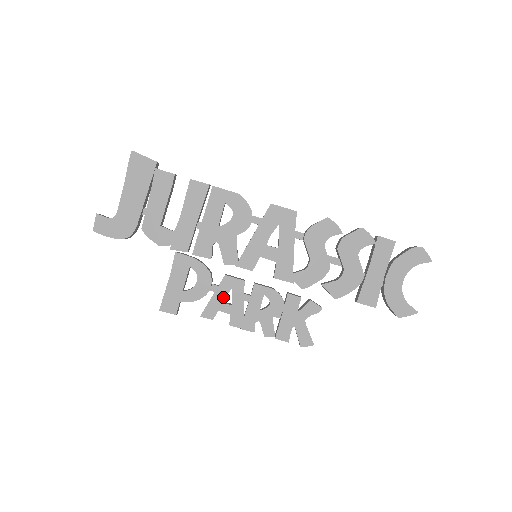
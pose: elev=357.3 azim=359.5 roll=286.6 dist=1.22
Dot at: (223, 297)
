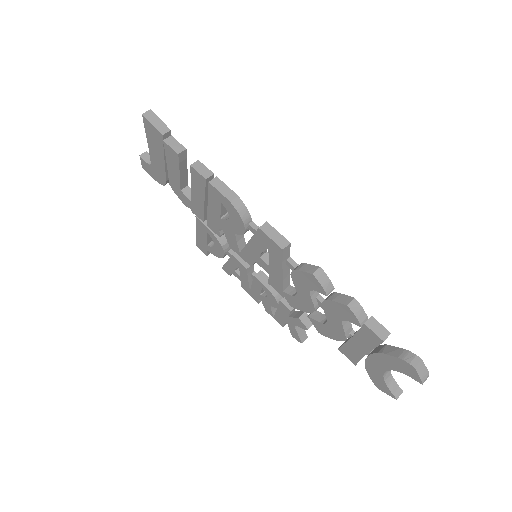
Dot at: (234, 268)
